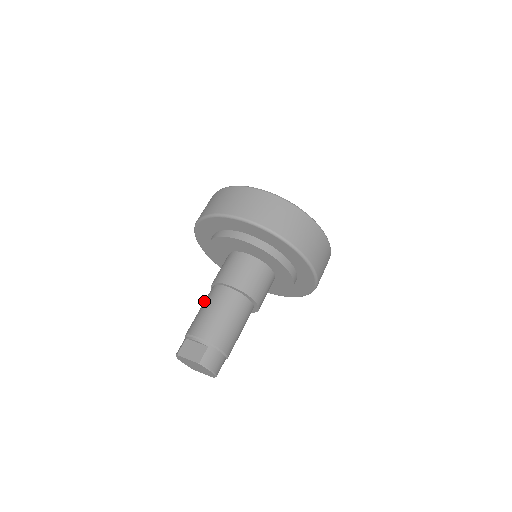
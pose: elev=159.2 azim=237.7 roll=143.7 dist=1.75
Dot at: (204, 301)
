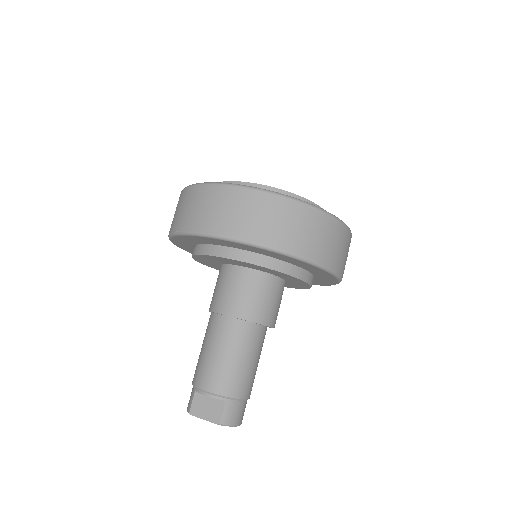
Dot at: (205, 335)
